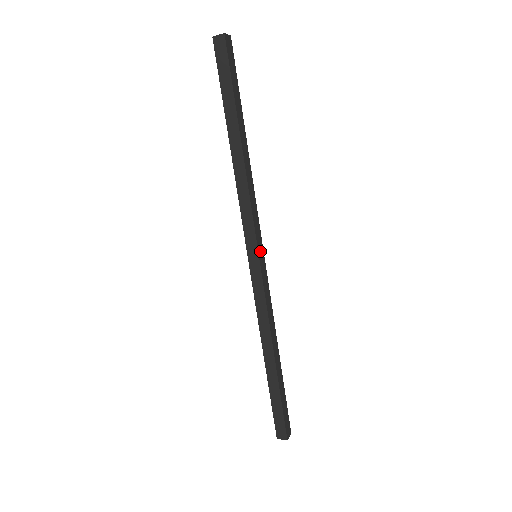
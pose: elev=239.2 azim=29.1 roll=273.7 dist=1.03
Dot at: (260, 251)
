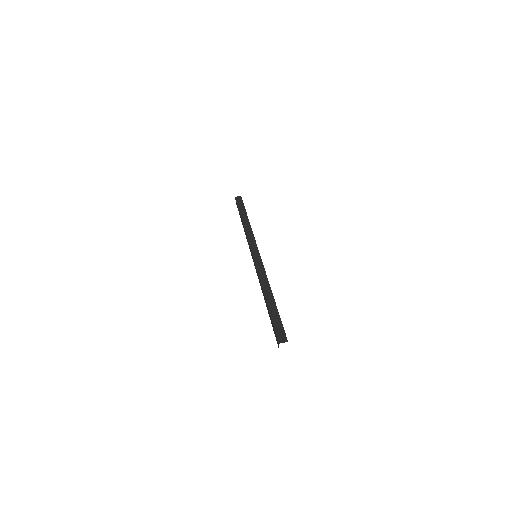
Dot at: (254, 252)
